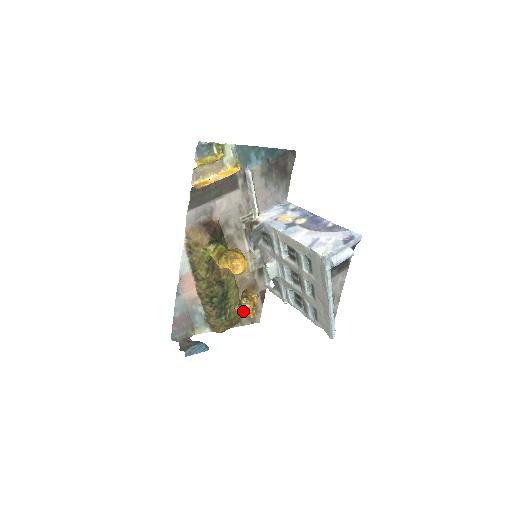
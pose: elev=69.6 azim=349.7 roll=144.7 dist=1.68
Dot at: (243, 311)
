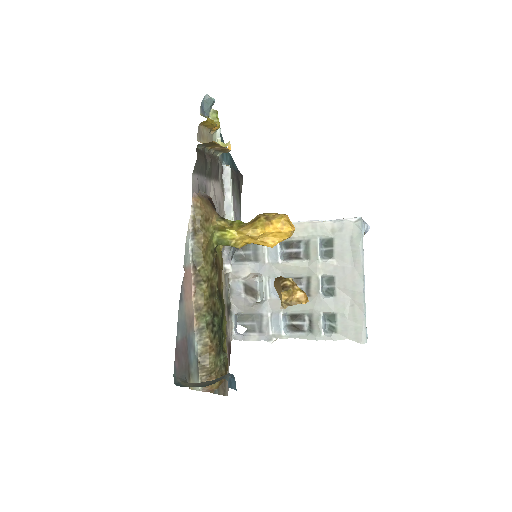
Dot at: (291, 297)
